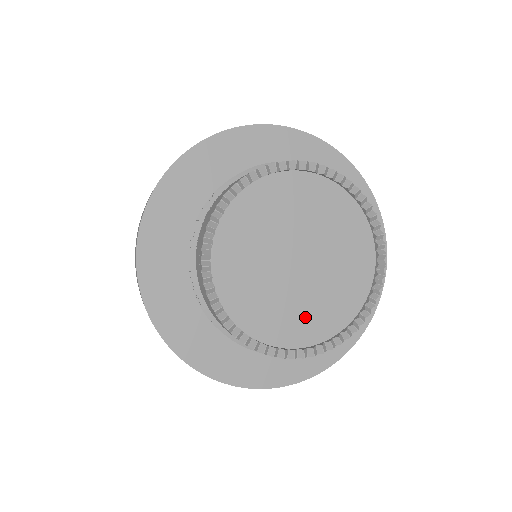
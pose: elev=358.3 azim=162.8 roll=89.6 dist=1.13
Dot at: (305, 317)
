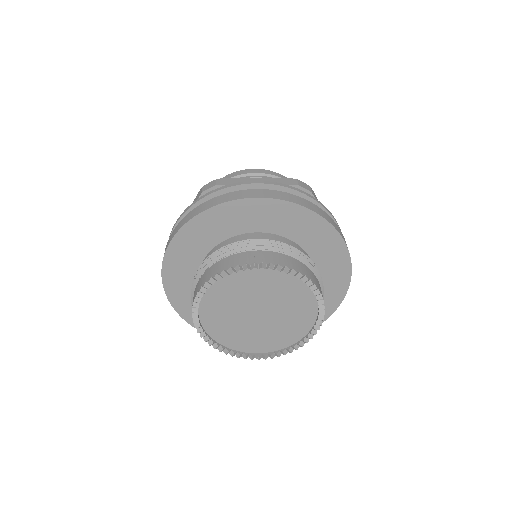
Dot at: (281, 334)
